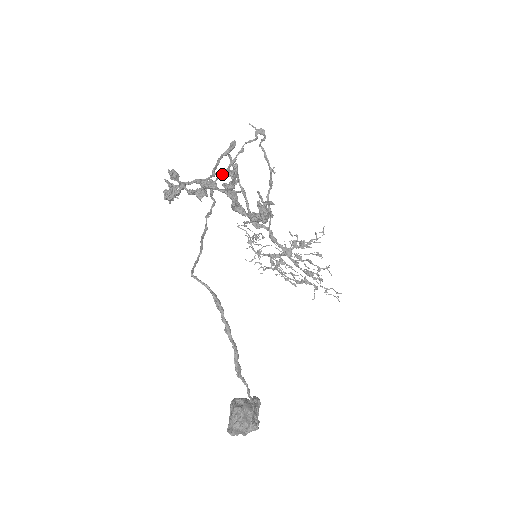
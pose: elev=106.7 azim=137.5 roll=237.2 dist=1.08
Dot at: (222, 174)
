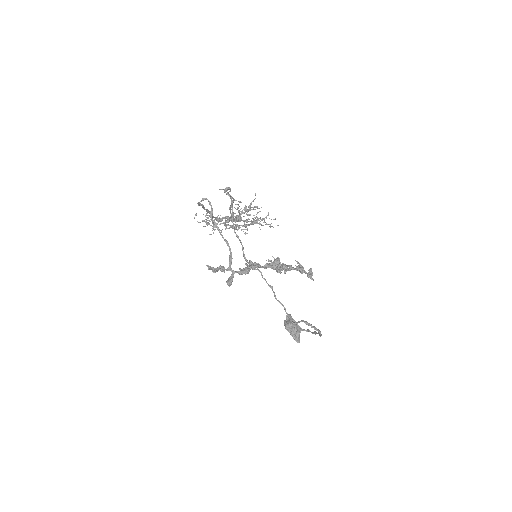
Dot at: occluded
